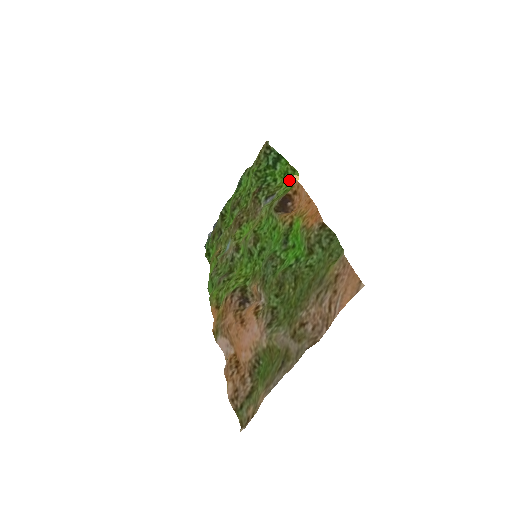
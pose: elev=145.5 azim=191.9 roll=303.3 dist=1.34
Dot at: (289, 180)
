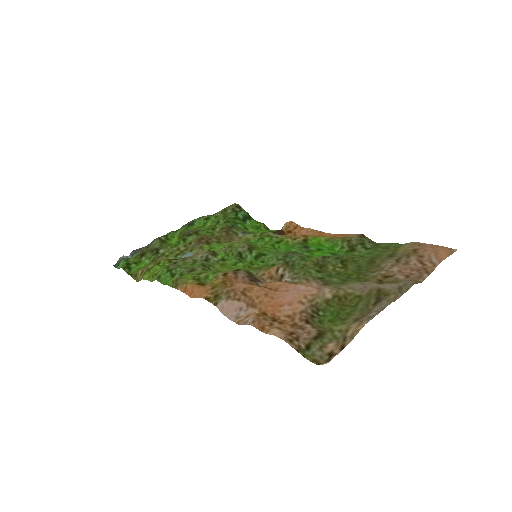
Dot at: occluded
